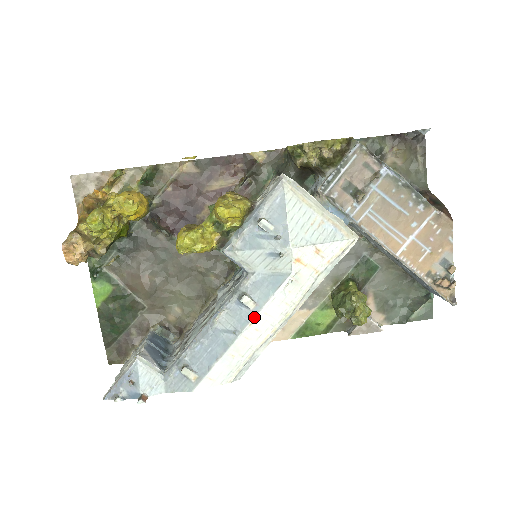
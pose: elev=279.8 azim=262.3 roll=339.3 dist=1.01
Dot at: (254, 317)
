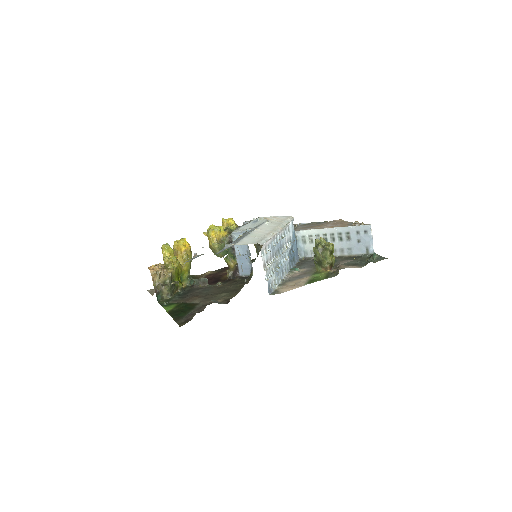
Dot at: (256, 229)
